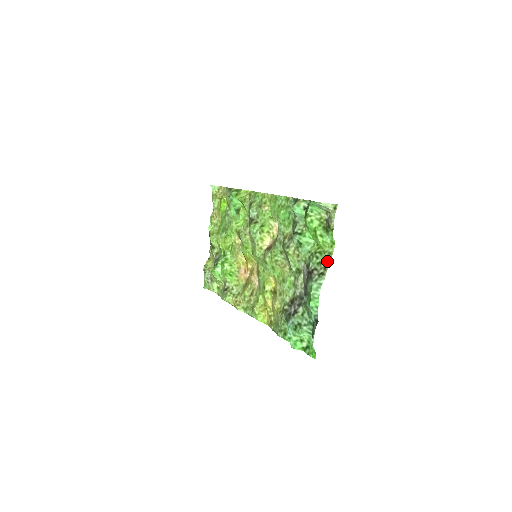
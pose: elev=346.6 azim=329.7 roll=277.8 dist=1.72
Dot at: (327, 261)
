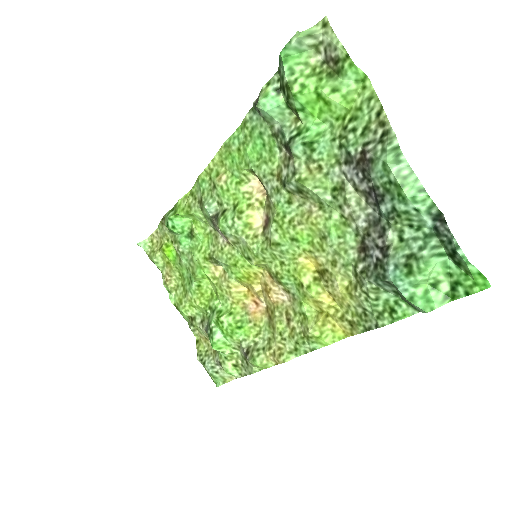
Dot at: (375, 112)
